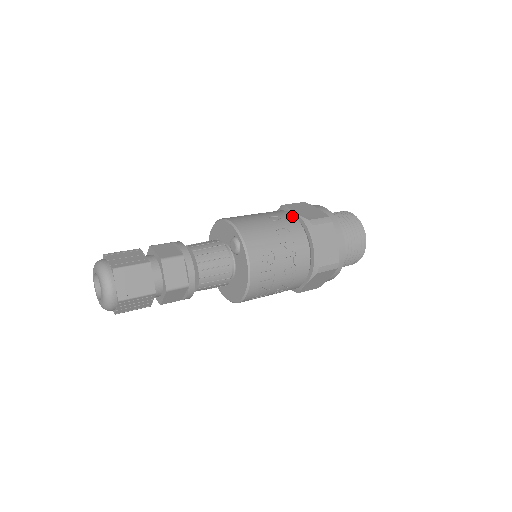
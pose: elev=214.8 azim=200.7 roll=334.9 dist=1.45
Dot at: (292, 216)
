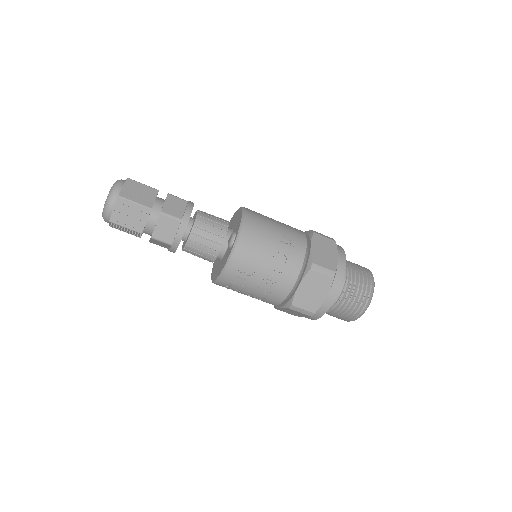
Dot at: (304, 248)
